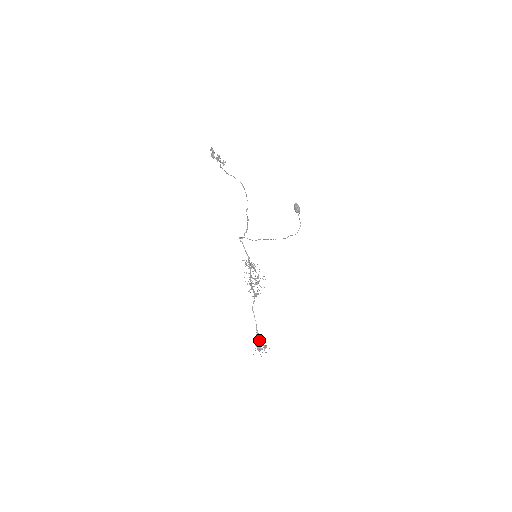
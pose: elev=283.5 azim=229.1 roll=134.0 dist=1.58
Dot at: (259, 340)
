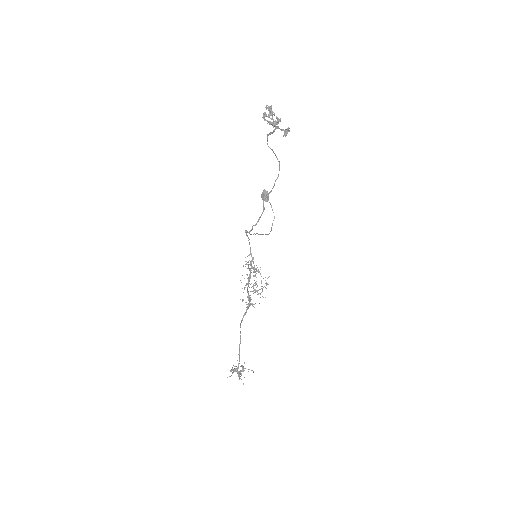
Dot at: occluded
